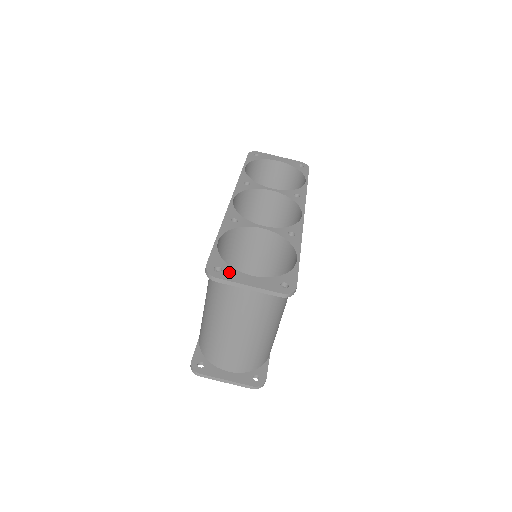
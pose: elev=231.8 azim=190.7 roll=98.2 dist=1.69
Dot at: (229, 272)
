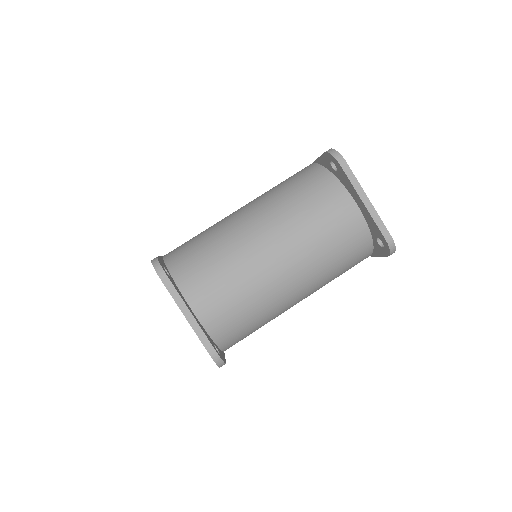
Dot at: occluded
